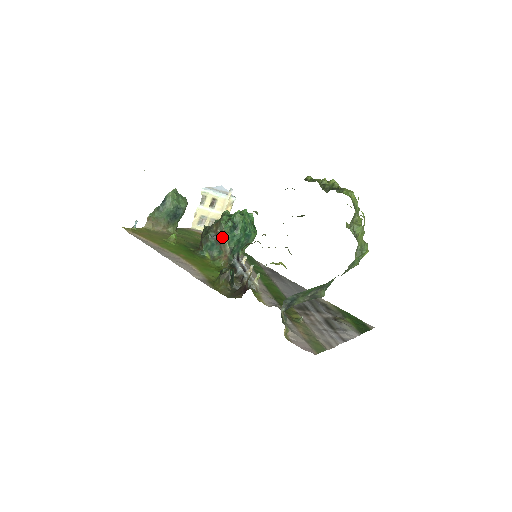
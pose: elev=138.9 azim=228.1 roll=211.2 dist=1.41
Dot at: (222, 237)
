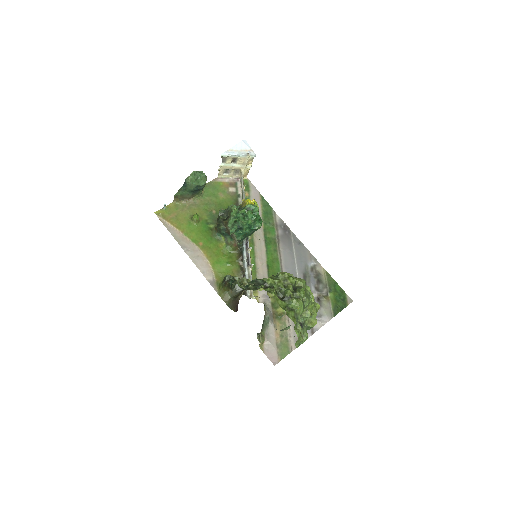
Dot at: occluded
